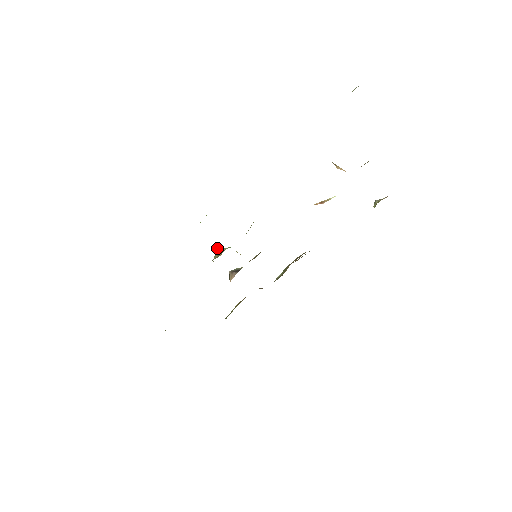
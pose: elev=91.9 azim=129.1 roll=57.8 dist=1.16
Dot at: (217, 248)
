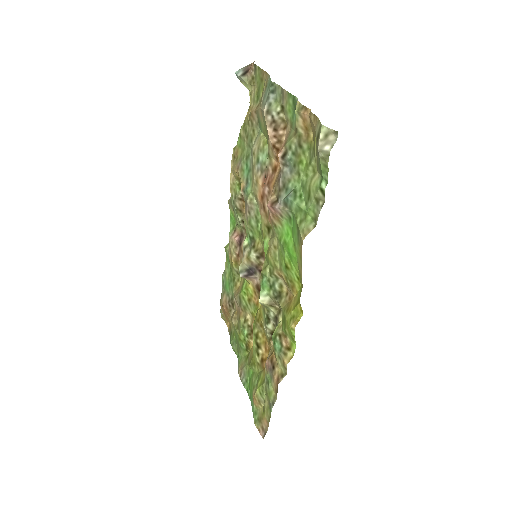
Dot at: (260, 302)
